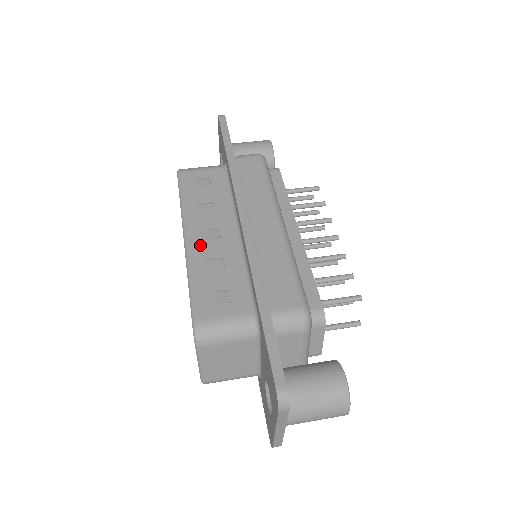
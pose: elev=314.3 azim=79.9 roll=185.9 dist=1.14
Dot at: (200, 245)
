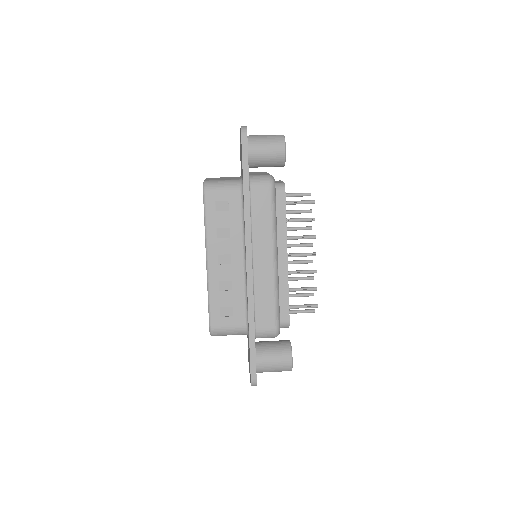
Dot at: (217, 268)
